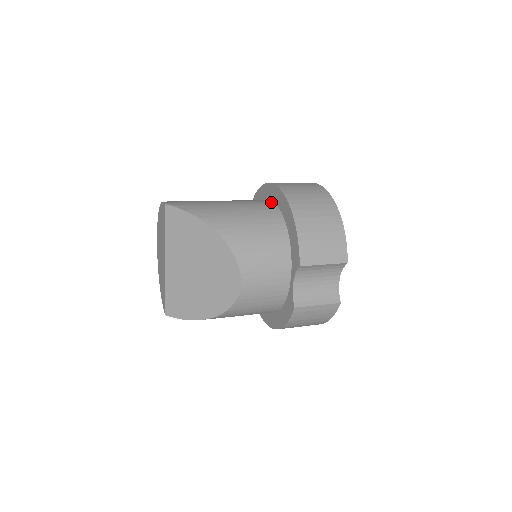
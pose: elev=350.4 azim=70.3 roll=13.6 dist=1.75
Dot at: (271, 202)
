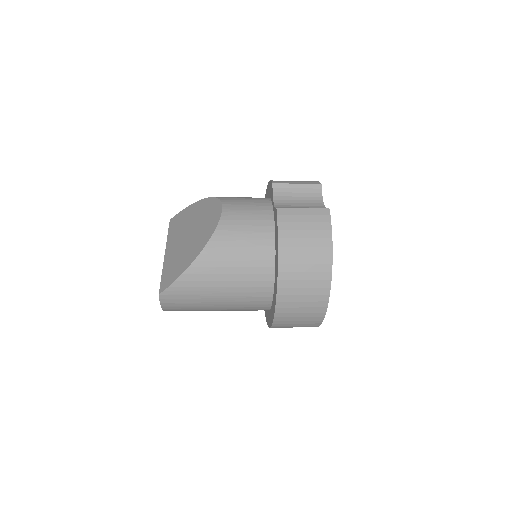
Dot at: occluded
